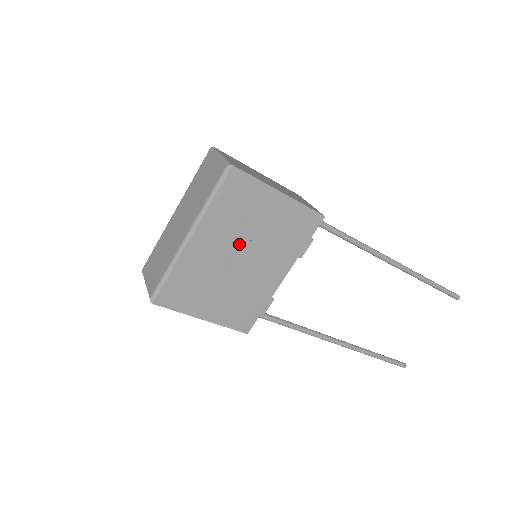
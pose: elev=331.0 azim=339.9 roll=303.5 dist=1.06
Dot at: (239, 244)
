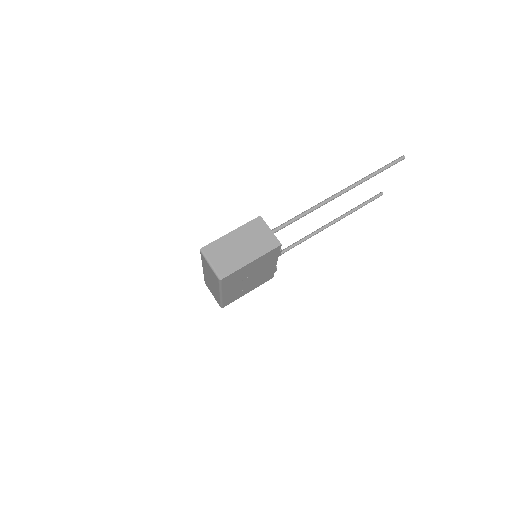
Dot at: (245, 279)
